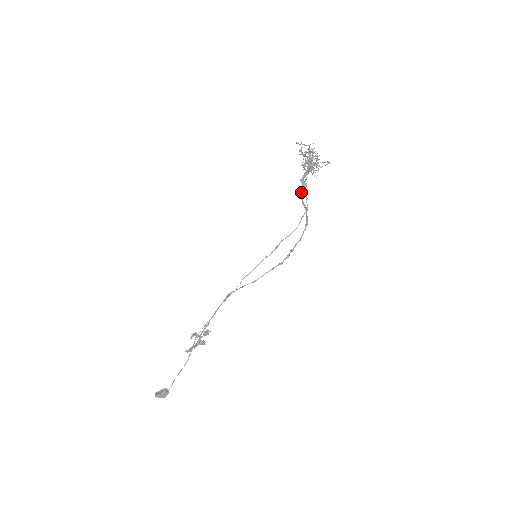
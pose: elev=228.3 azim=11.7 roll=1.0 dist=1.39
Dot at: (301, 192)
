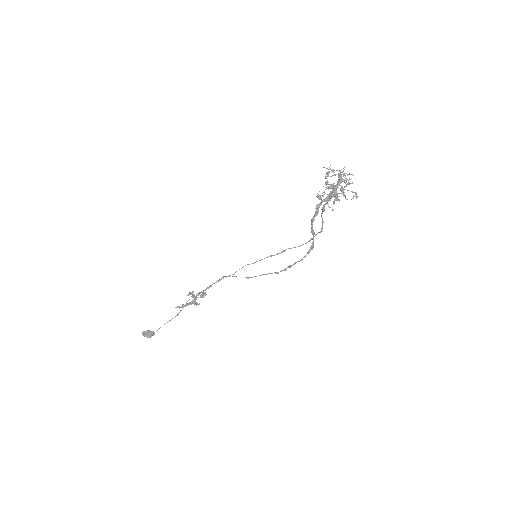
Dot at: (313, 218)
